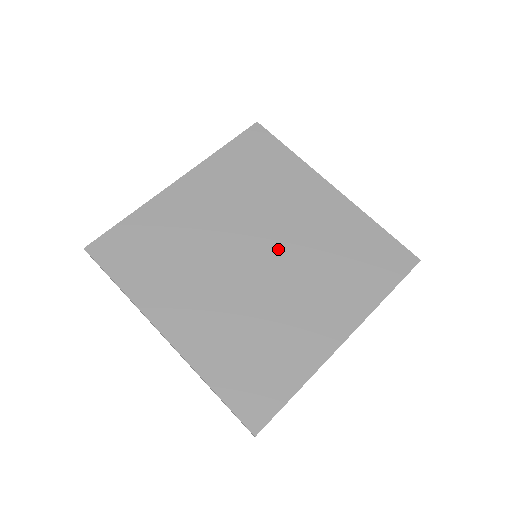
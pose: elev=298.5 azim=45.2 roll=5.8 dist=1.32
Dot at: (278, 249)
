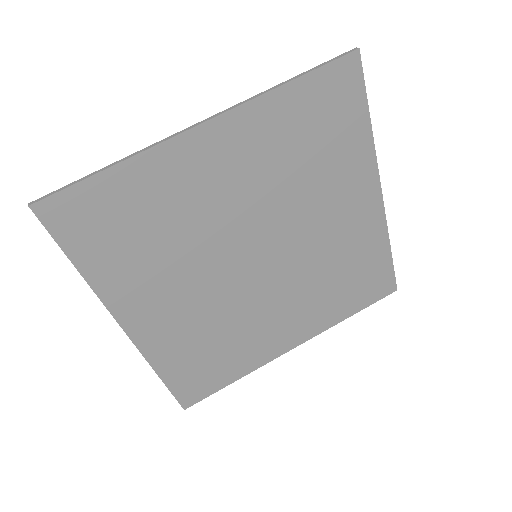
Dot at: (283, 257)
